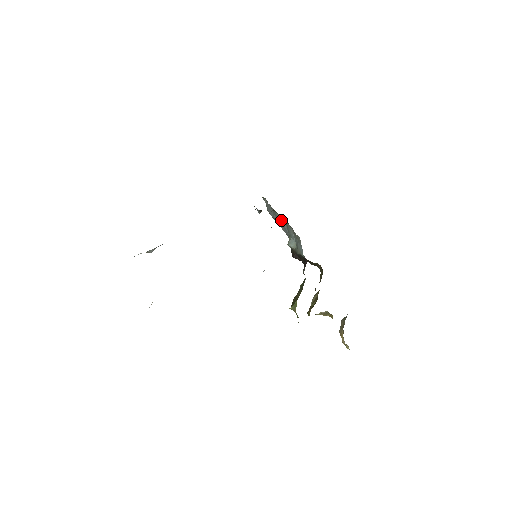
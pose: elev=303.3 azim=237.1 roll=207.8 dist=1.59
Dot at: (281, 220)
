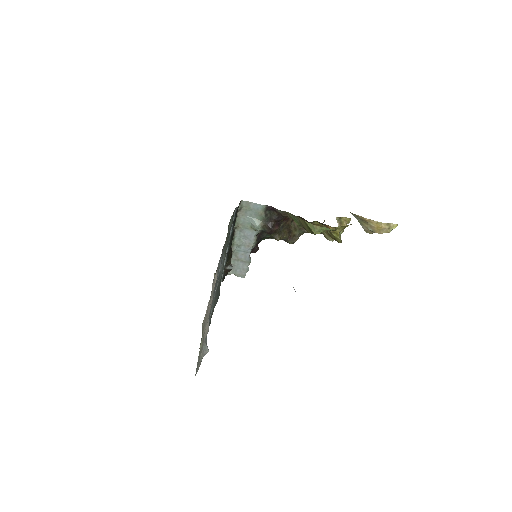
Dot at: (240, 241)
